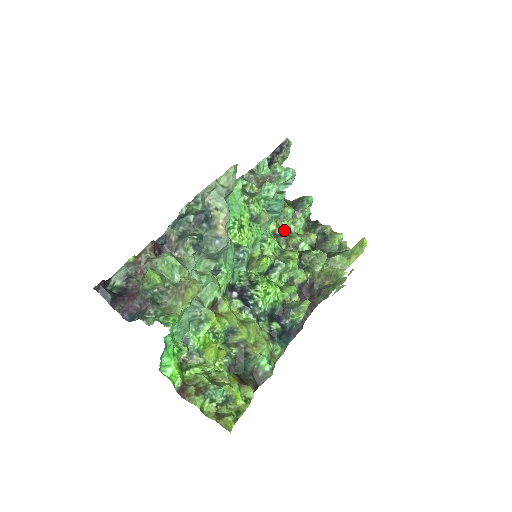
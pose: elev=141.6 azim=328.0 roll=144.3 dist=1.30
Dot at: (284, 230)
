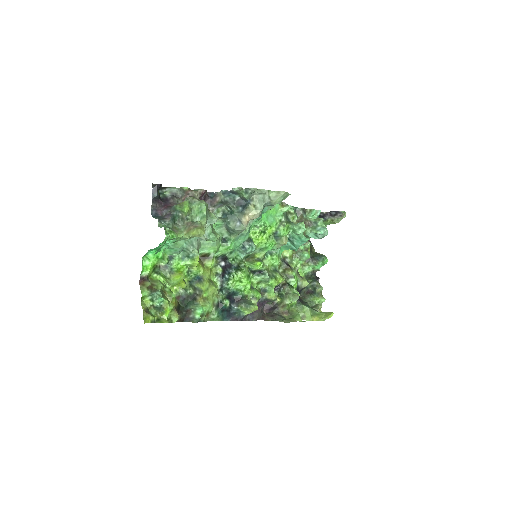
Dot at: (293, 263)
